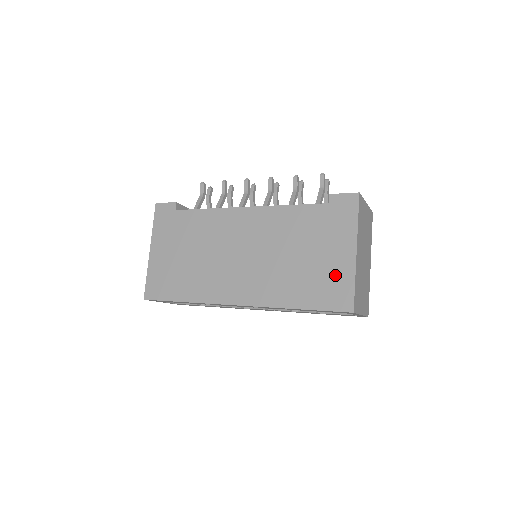
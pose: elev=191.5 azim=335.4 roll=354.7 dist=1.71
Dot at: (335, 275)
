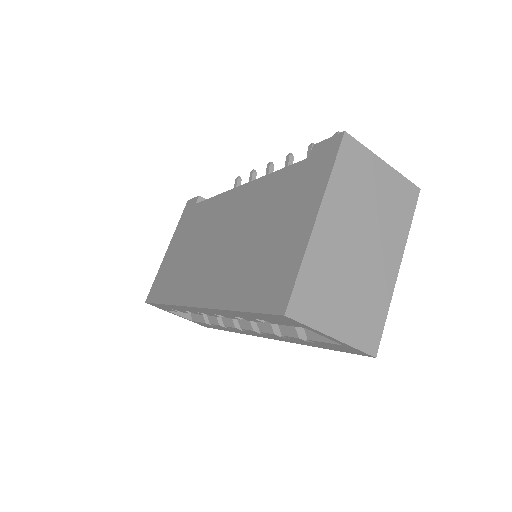
Dot at: (283, 257)
